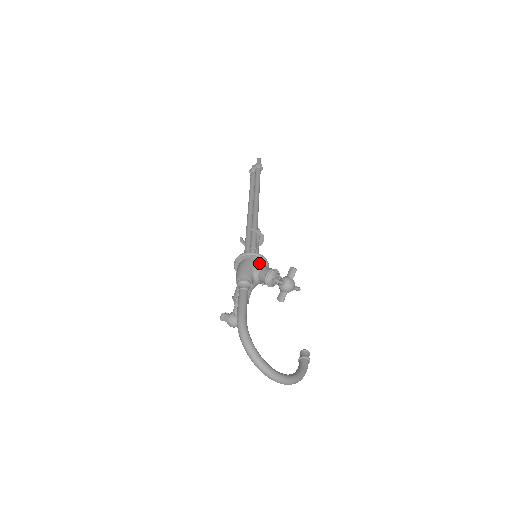
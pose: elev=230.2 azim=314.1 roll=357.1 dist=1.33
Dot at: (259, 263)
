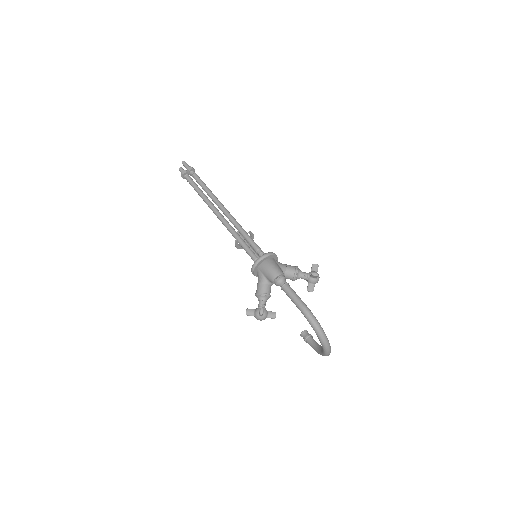
Dot at: (279, 262)
